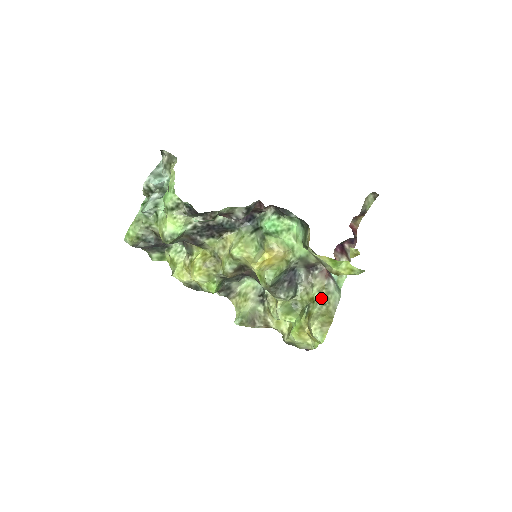
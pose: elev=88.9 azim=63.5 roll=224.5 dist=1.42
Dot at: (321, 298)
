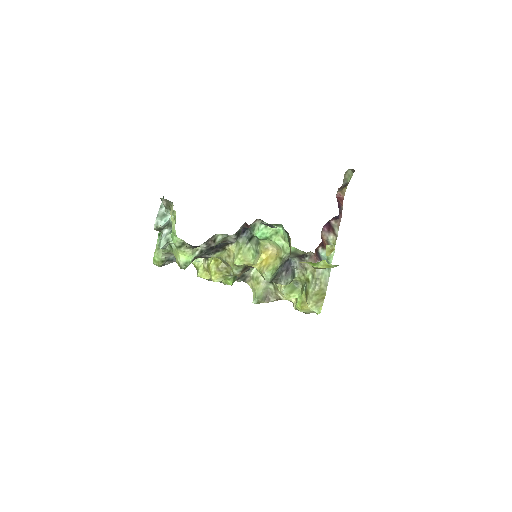
Dot at: (314, 280)
